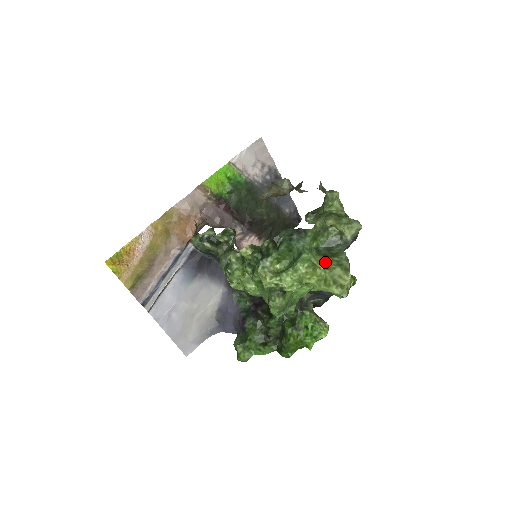
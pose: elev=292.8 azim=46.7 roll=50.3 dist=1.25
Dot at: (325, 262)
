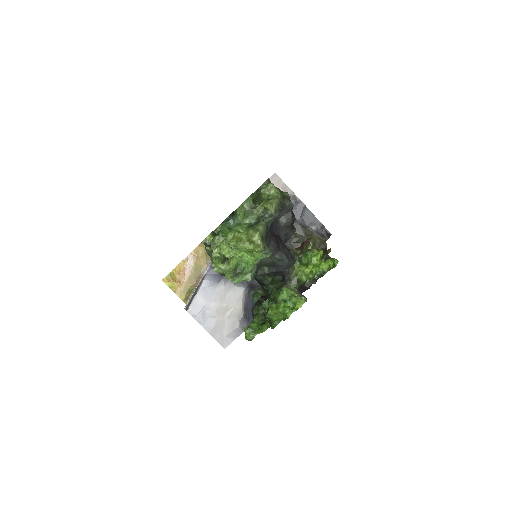
Dot at: occluded
